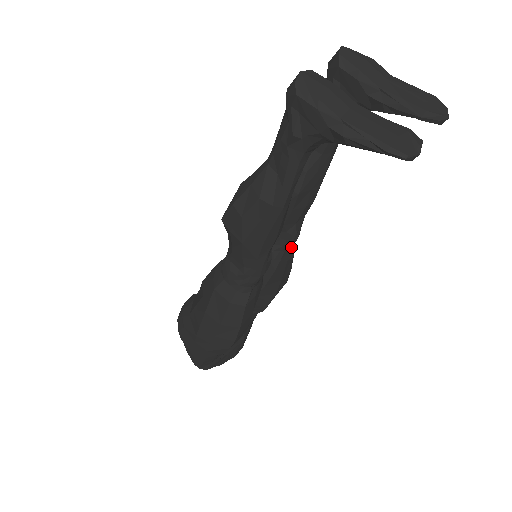
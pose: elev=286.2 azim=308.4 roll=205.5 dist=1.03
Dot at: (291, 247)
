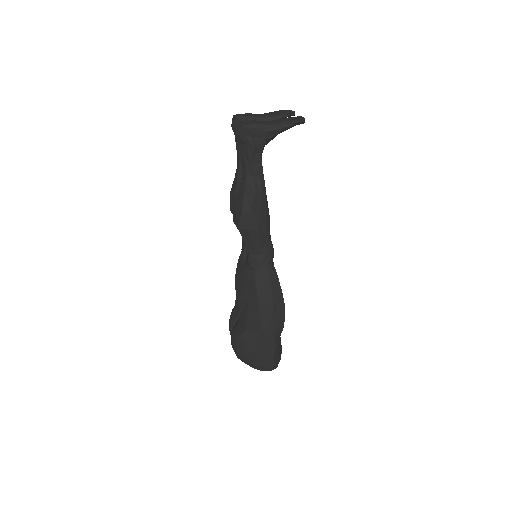
Dot at: occluded
